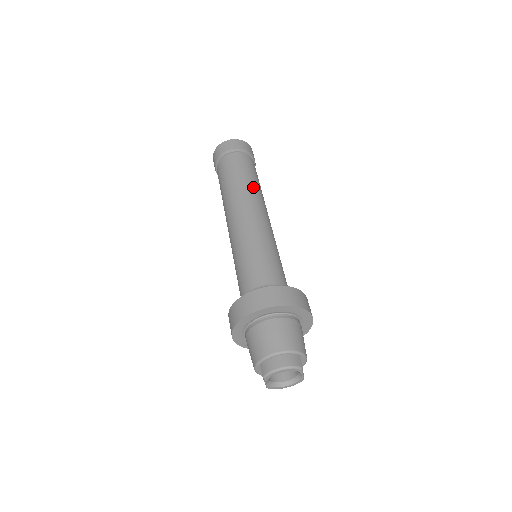
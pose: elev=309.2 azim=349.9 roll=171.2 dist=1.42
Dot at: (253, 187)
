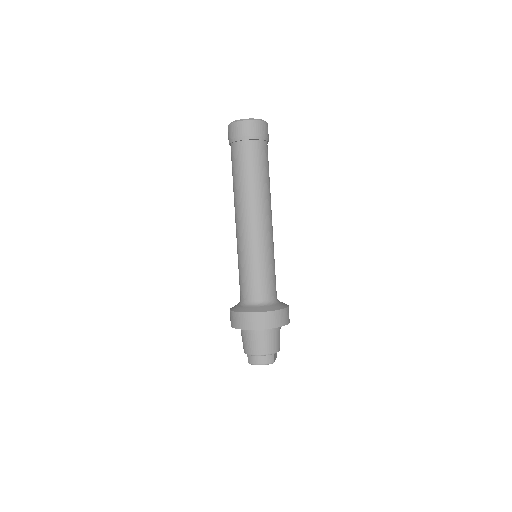
Dot at: (261, 190)
